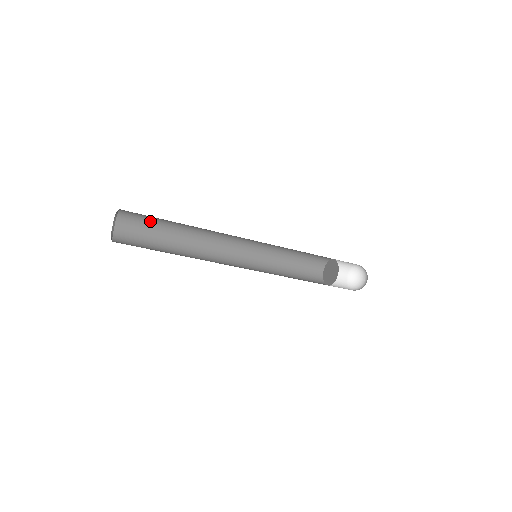
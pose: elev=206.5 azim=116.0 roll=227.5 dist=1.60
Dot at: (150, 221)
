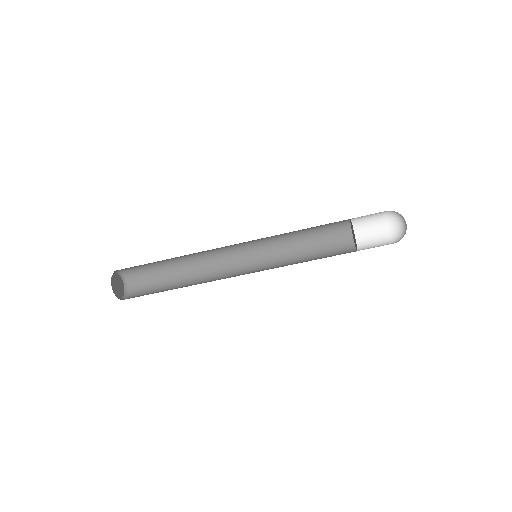
Dot at: (150, 268)
